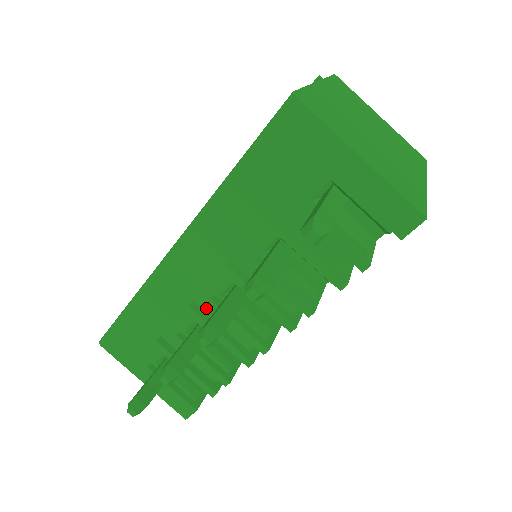
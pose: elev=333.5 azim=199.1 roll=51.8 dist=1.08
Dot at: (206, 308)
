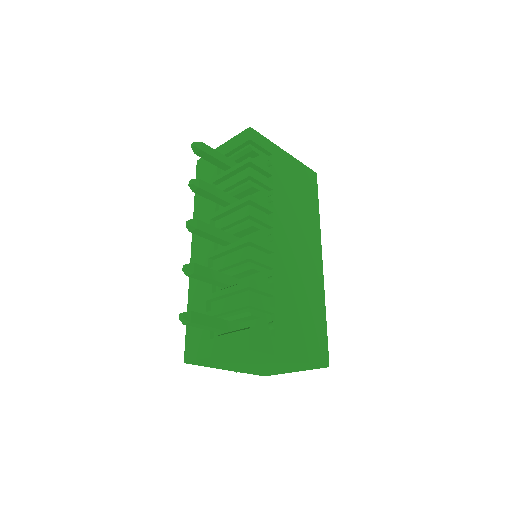
Dot at: occluded
